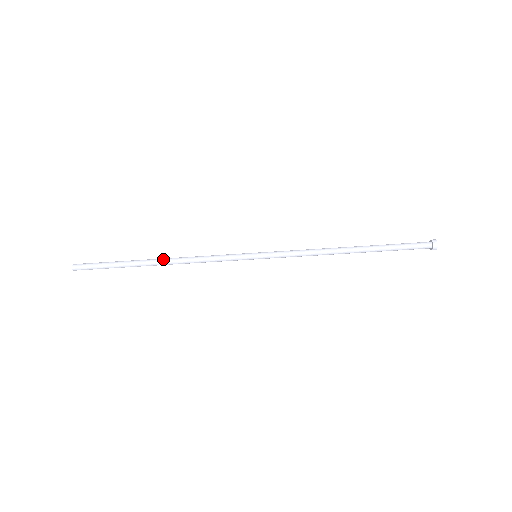
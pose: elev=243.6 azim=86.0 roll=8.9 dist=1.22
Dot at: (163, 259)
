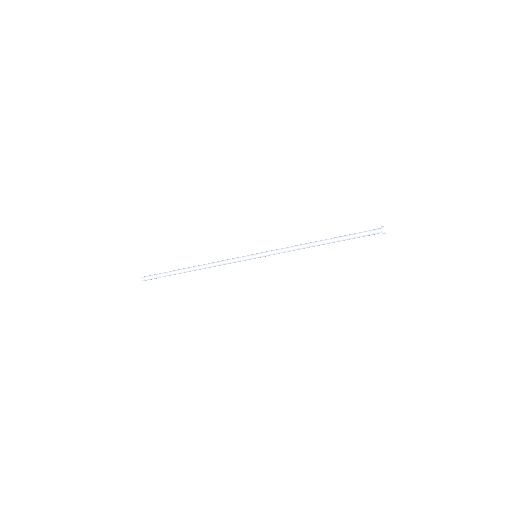
Dot at: (196, 266)
